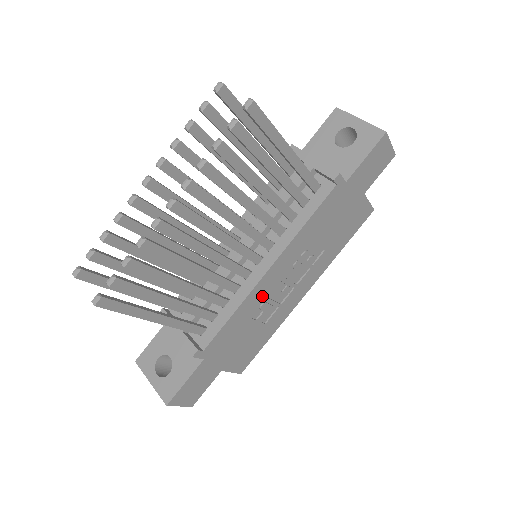
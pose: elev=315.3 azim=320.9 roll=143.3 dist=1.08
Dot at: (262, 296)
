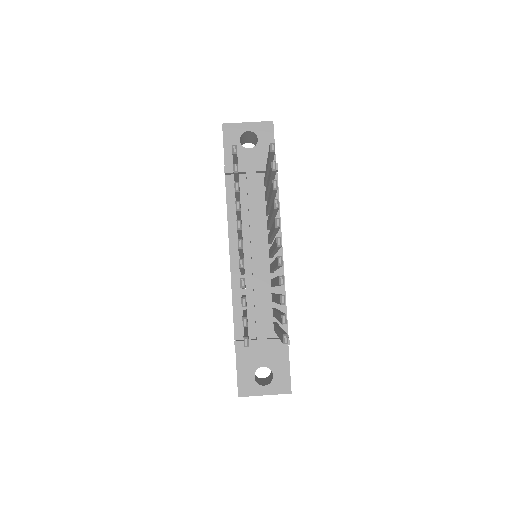
Dot at: occluded
